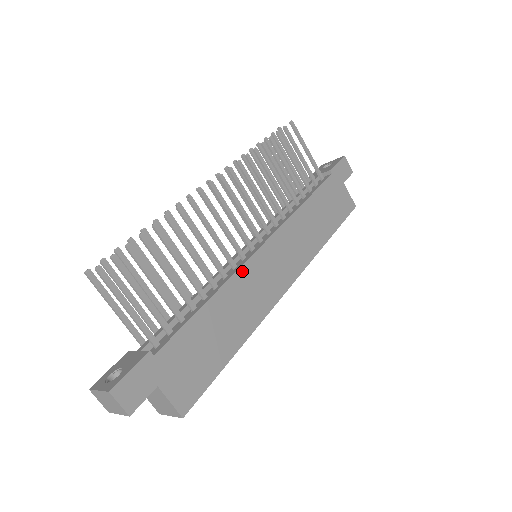
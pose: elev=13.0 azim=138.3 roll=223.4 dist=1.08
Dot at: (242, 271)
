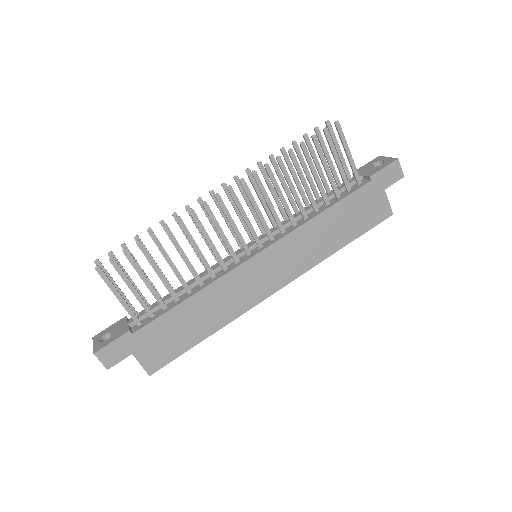
Dot at: (229, 276)
